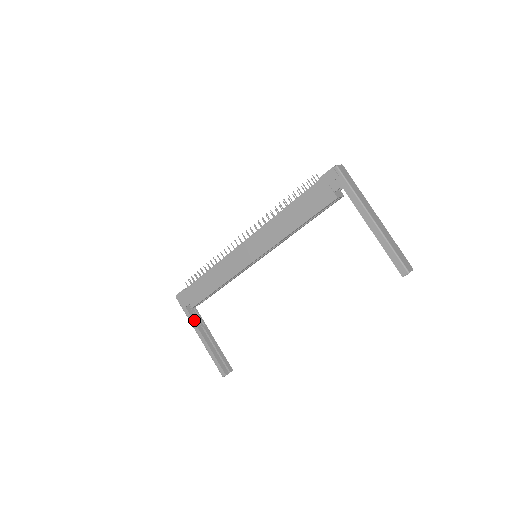
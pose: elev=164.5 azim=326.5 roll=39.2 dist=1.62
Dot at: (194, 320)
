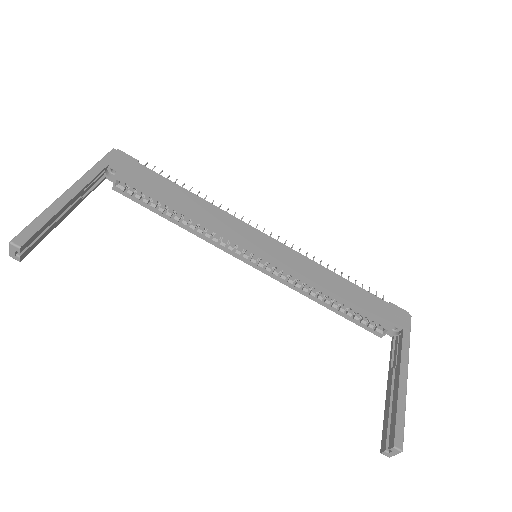
Dot at: (94, 179)
